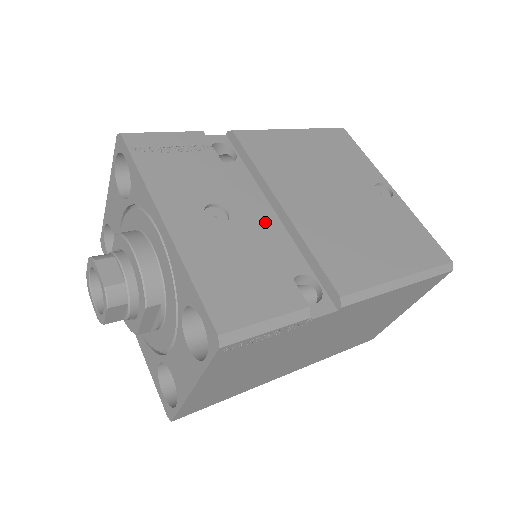
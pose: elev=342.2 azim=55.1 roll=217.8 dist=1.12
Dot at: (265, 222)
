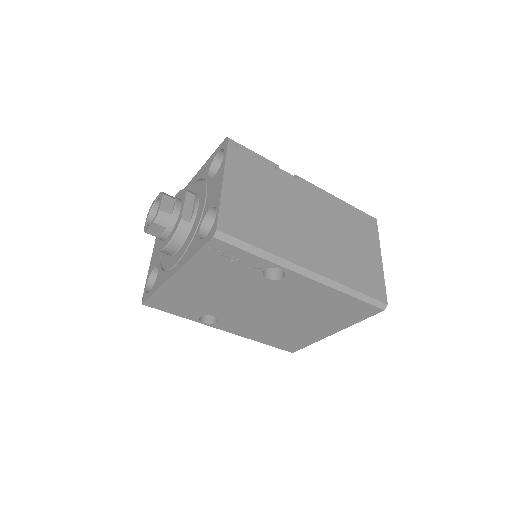
Dot at: occluded
